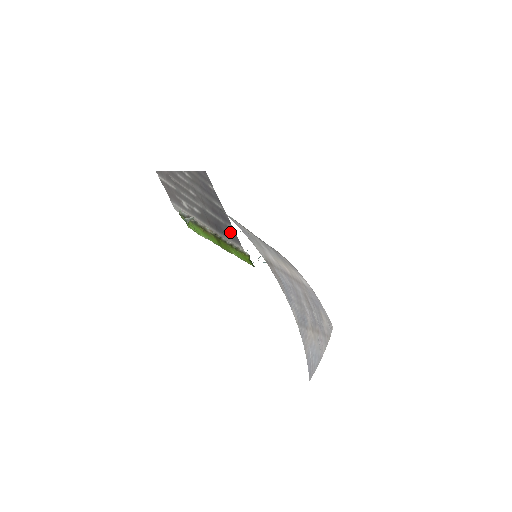
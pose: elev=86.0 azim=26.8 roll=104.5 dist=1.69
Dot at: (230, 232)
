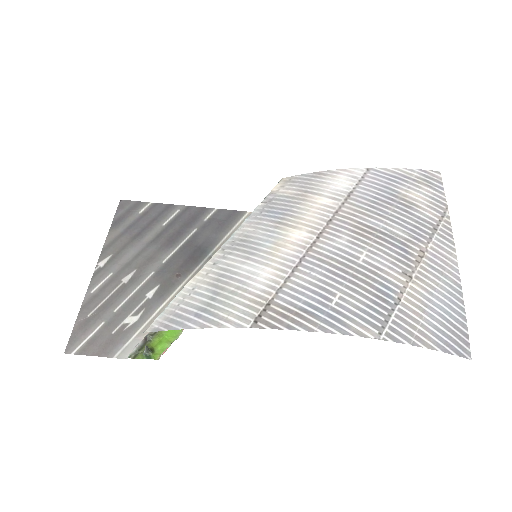
Dot at: (214, 225)
